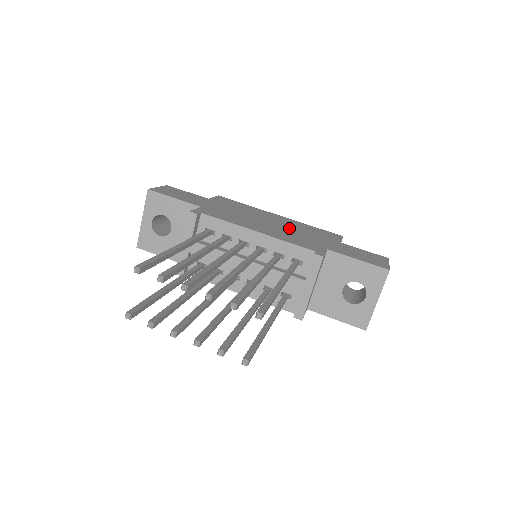
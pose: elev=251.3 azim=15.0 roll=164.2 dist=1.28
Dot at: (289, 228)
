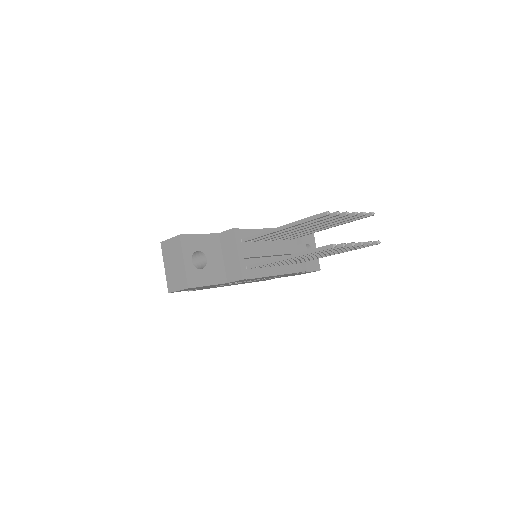
Dot at: occluded
